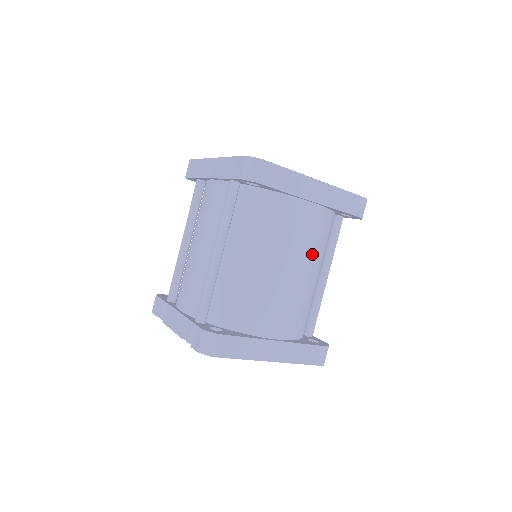
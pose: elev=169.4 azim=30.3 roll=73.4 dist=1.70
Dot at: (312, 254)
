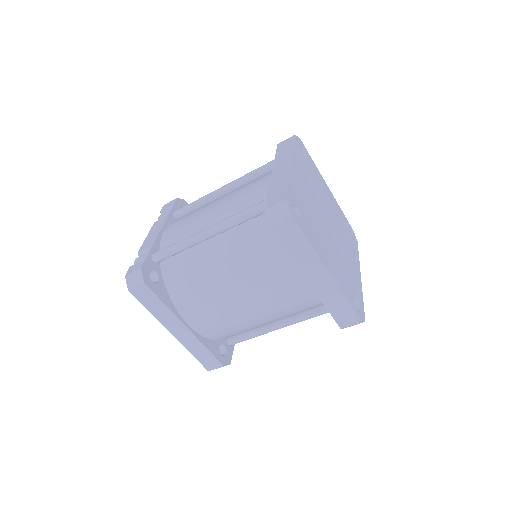
Dot at: (274, 308)
